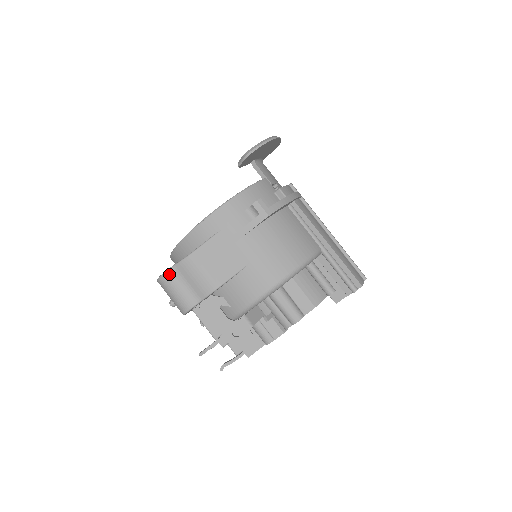
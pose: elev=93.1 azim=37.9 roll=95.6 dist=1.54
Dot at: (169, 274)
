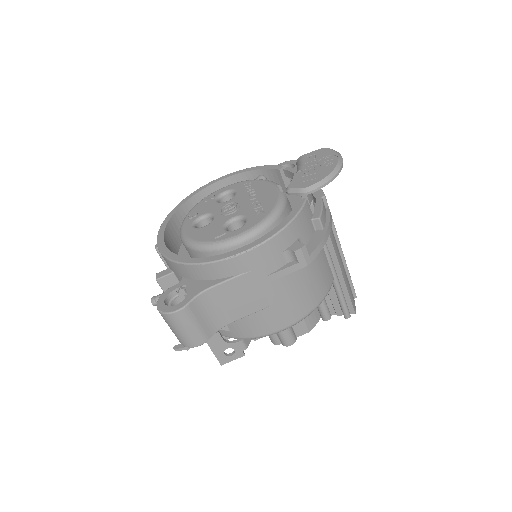
Dot at: (179, 315)
